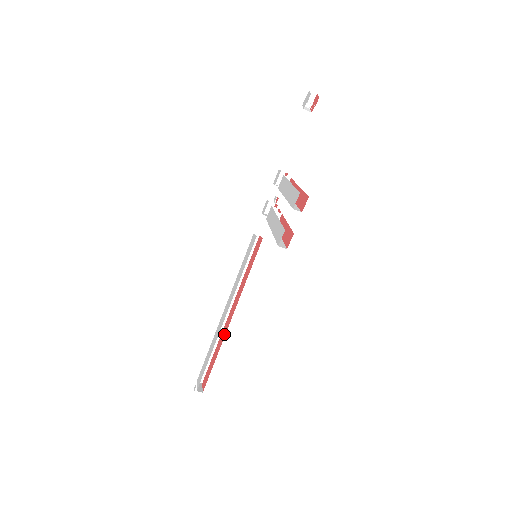
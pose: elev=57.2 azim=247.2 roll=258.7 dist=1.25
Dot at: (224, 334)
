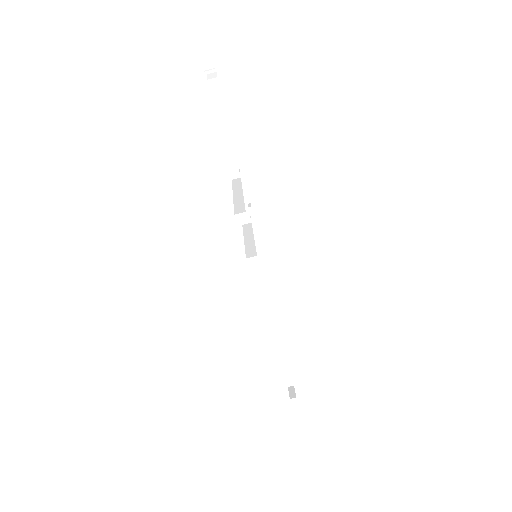
Dot at: occluded
